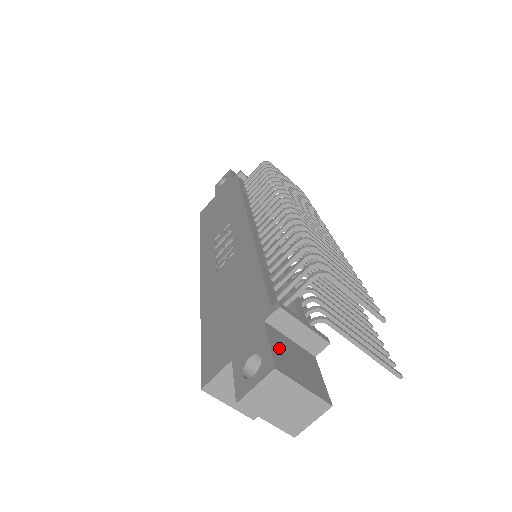
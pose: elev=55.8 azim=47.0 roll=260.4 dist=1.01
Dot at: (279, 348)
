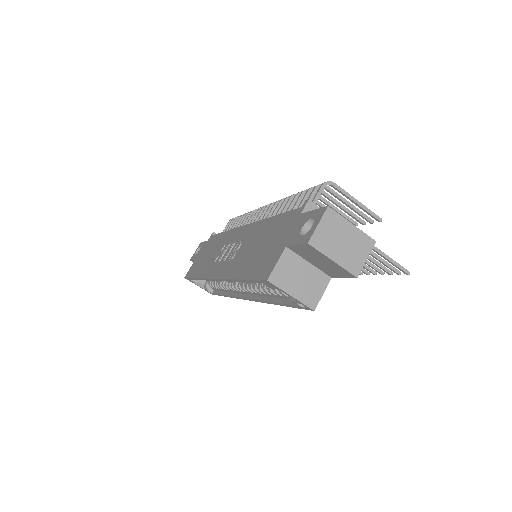
Dot at: occluded
